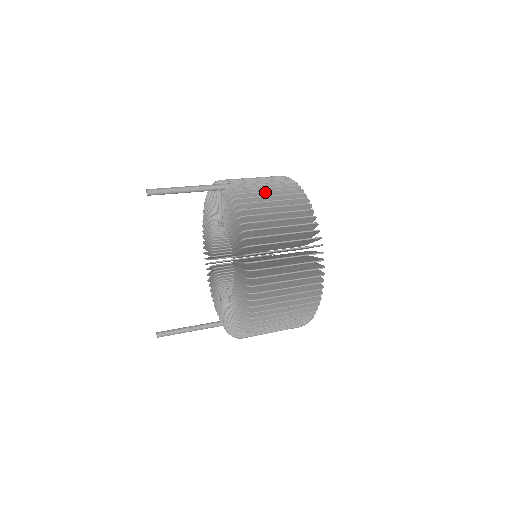
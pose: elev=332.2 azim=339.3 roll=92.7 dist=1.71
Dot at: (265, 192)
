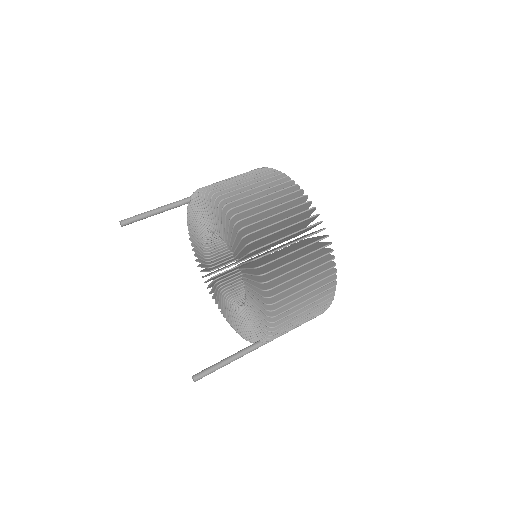
Dot at: occluded
